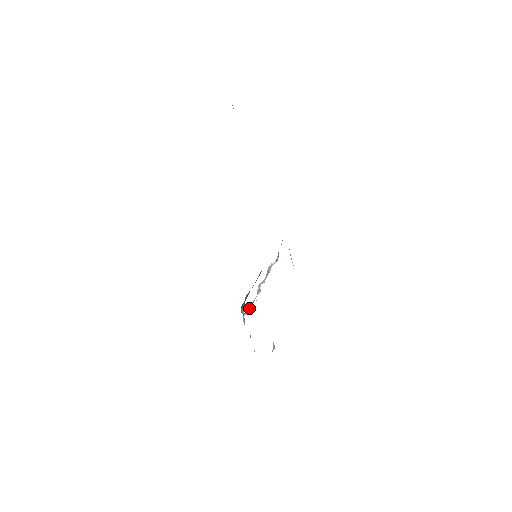
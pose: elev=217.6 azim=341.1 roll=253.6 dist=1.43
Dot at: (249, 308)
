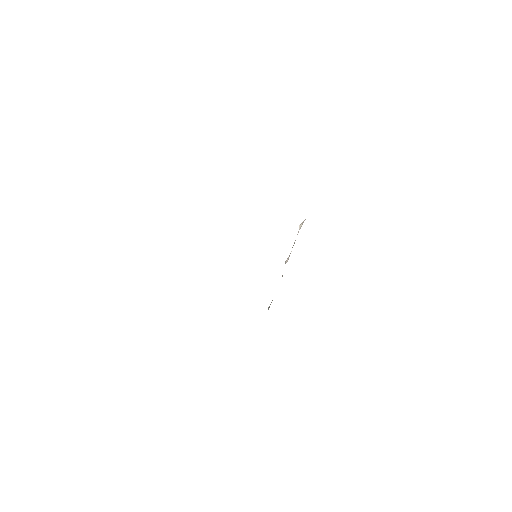
Dot at: occluded
